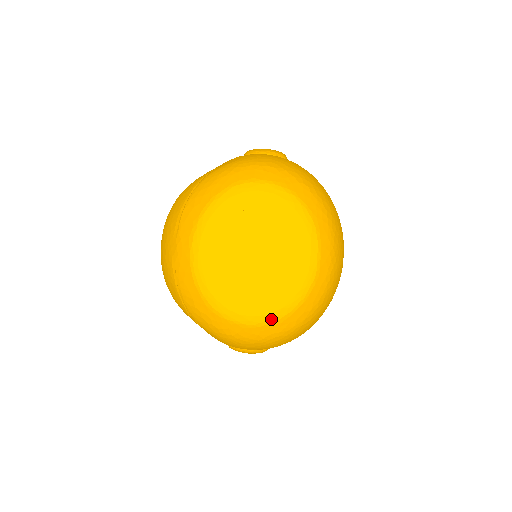
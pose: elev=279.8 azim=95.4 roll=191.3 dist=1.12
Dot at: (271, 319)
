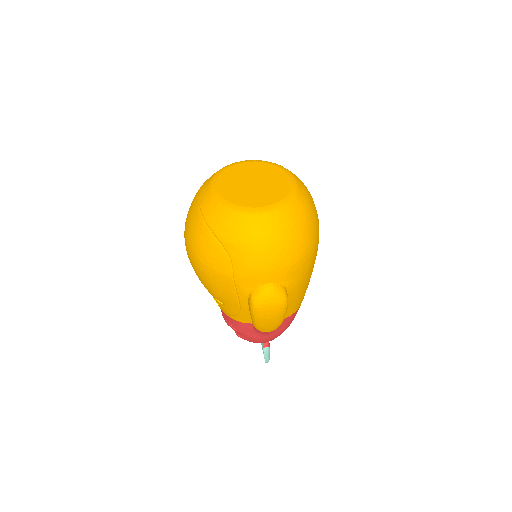
Dot at: (276, 206)
